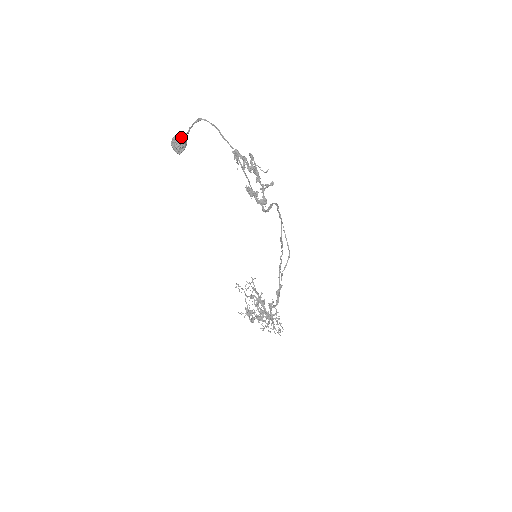
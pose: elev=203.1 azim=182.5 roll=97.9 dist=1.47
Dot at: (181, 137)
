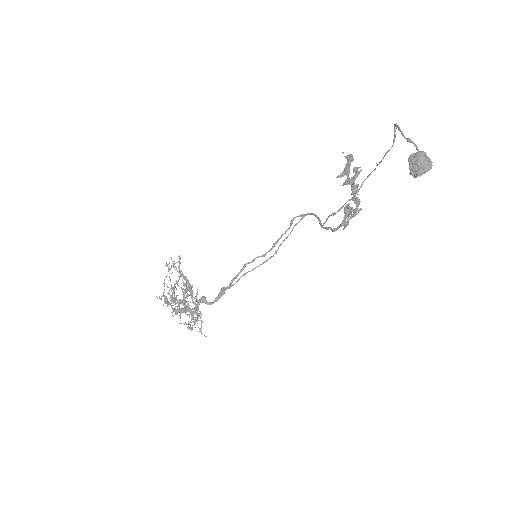
Dot at: (431, 162)
